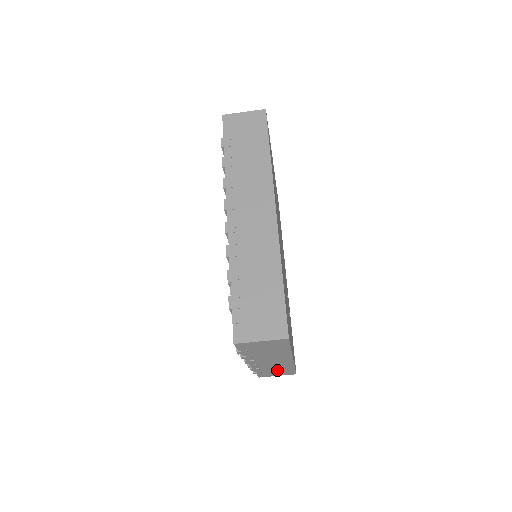
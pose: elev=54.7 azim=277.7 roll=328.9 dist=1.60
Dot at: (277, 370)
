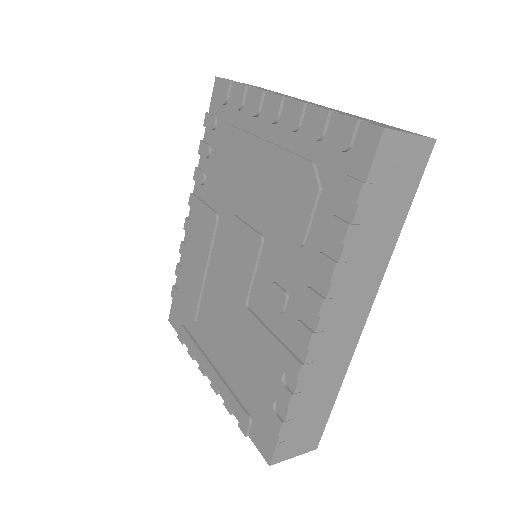
Dot at: occluded
